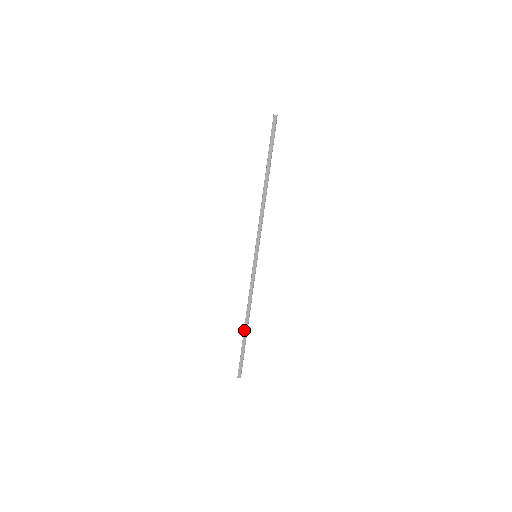
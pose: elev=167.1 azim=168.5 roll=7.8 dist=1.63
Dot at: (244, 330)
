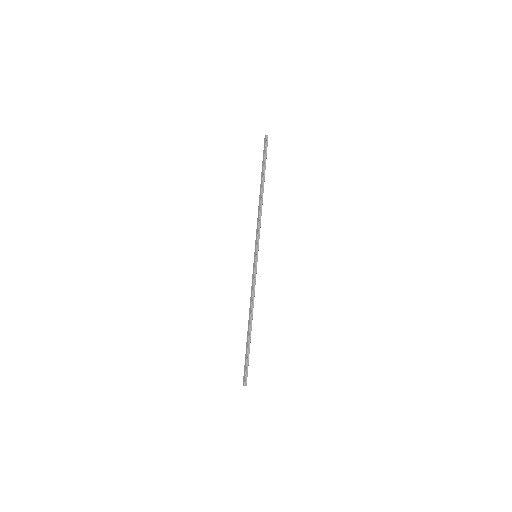
Dot at: (247, 331)
